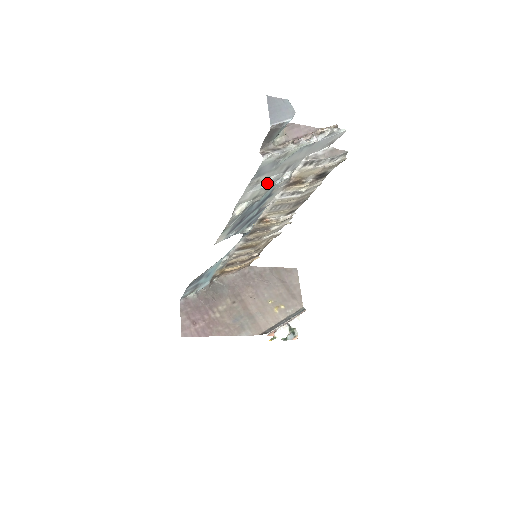
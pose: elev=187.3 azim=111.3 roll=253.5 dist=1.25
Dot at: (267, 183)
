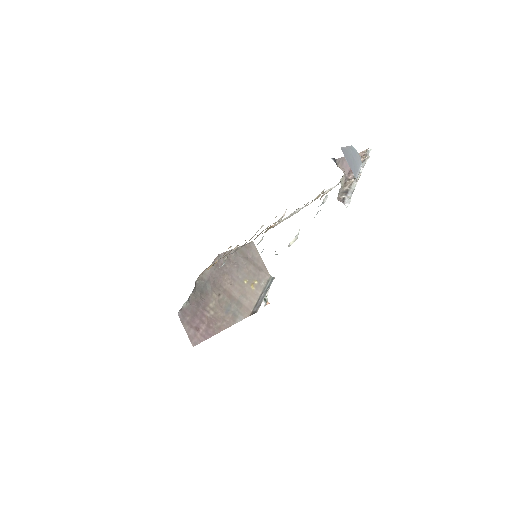
Dot at: (317, 213)
